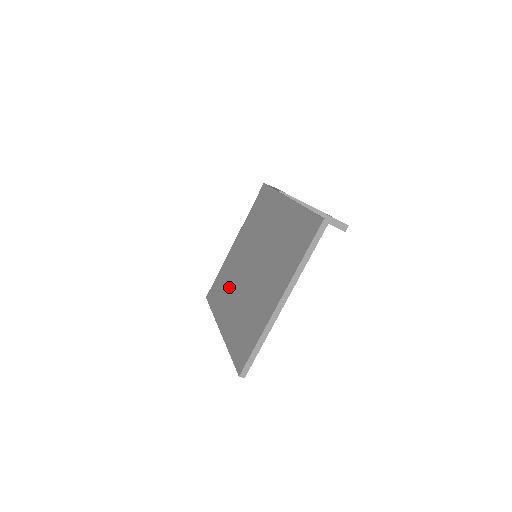
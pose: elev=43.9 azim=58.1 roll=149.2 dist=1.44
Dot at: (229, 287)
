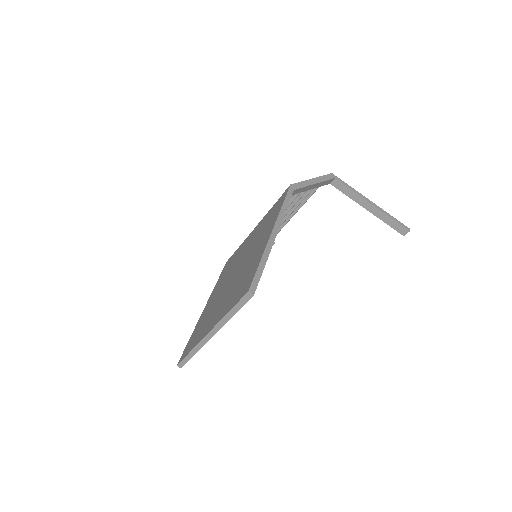
Dot at: (227, 273)
